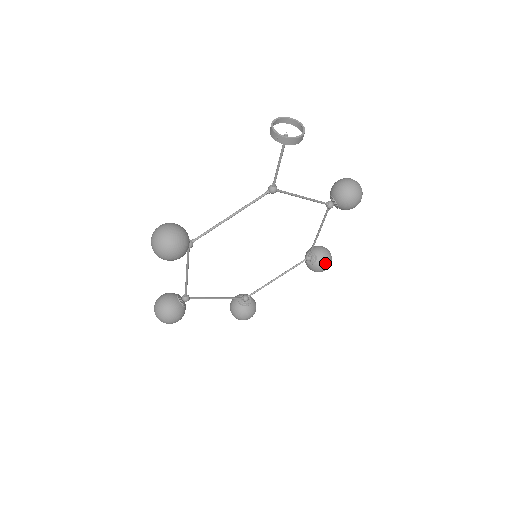
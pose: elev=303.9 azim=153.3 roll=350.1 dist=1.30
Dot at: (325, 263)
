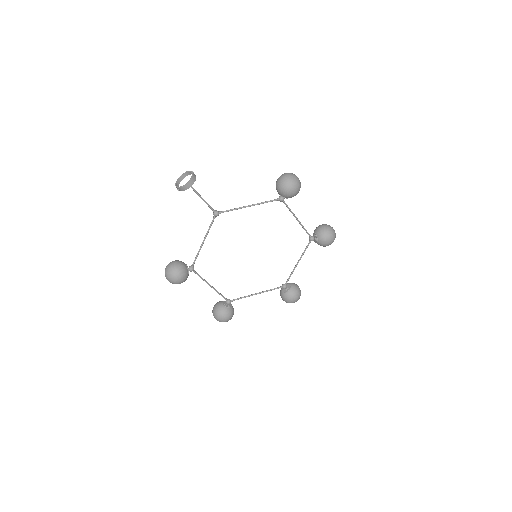
Dot at: (325, 237)
